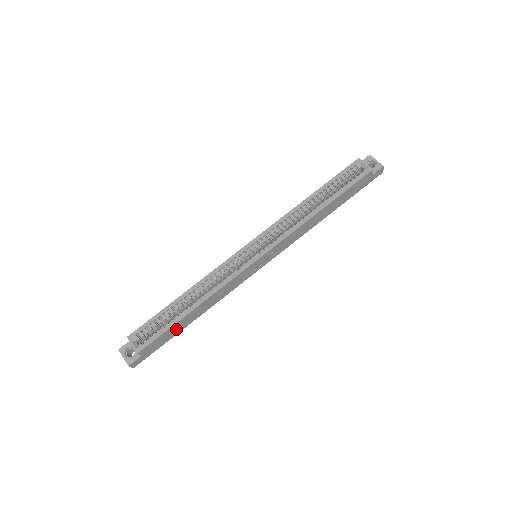
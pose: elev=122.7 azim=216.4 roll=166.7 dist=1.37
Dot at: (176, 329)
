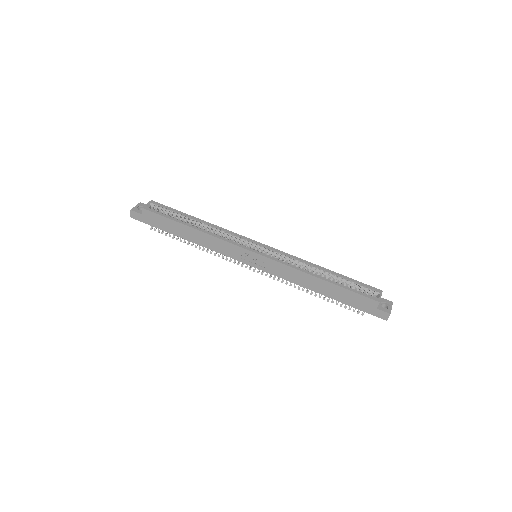
Dot at: (172, 227)
